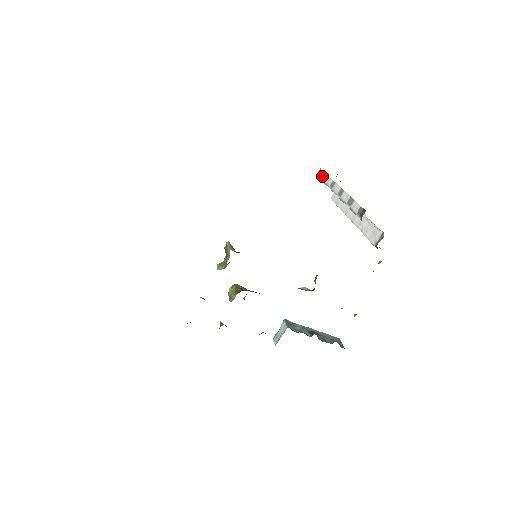
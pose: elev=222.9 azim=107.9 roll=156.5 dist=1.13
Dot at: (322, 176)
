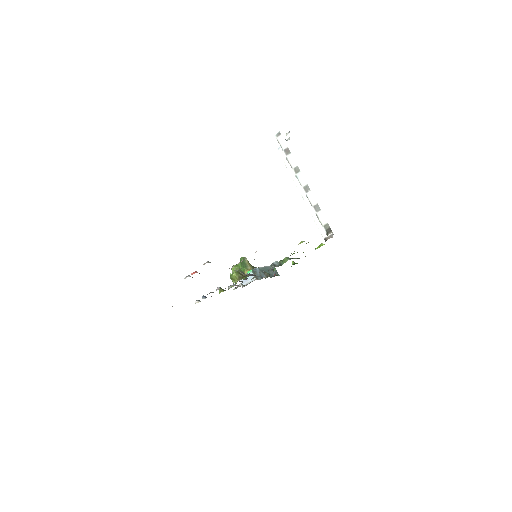
Dot at: (283, 147)
